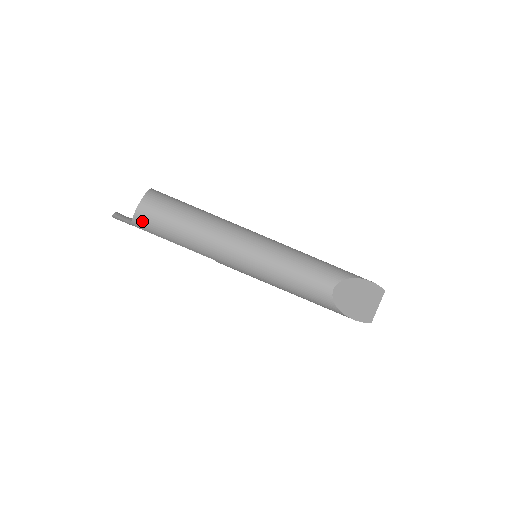
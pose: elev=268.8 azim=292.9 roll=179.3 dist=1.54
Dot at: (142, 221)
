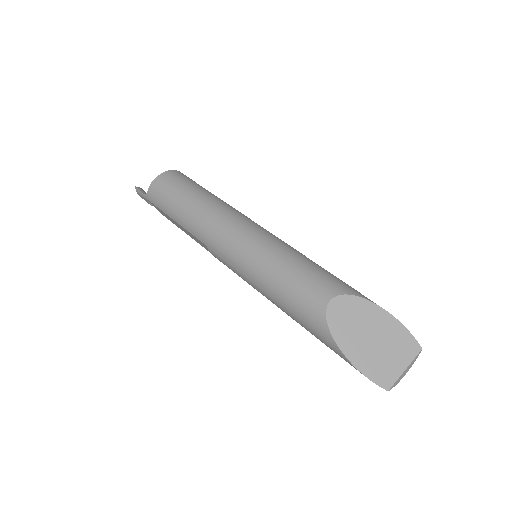
Dot at: (155, 191)
